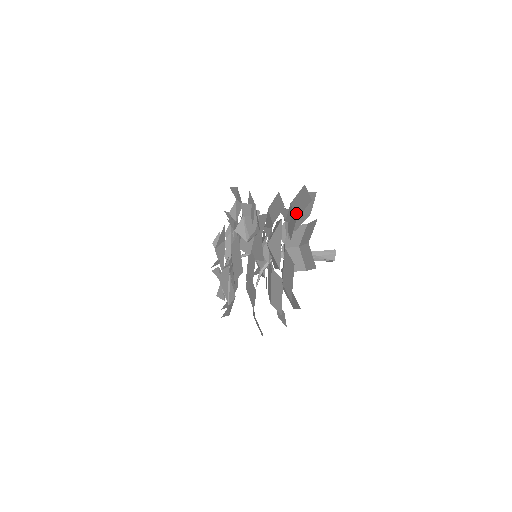
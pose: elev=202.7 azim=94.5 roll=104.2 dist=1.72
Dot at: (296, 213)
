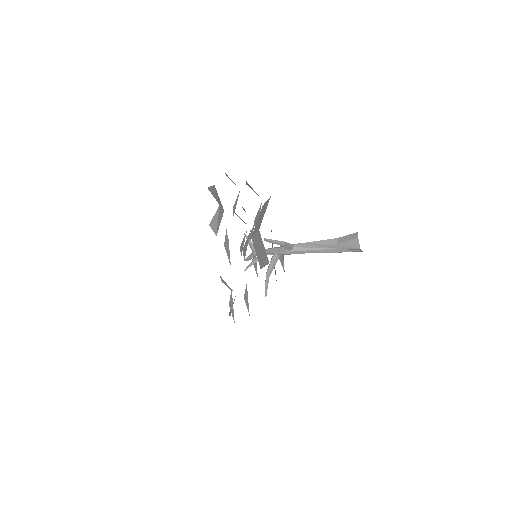
Dot at: occluded
